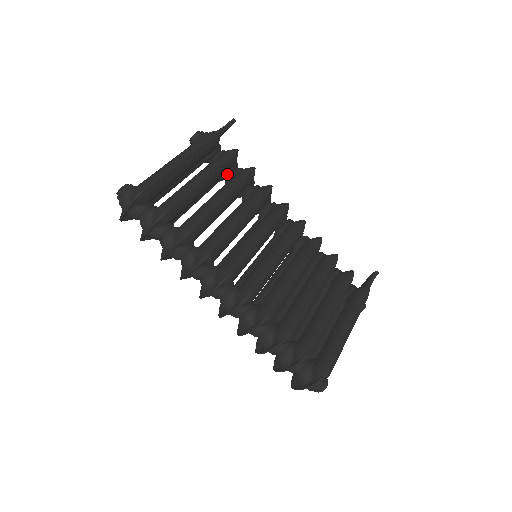
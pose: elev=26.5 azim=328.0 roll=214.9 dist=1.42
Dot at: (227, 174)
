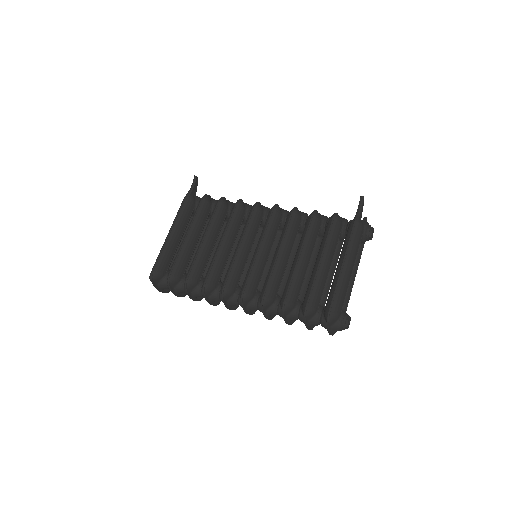
Dot at: occluded
